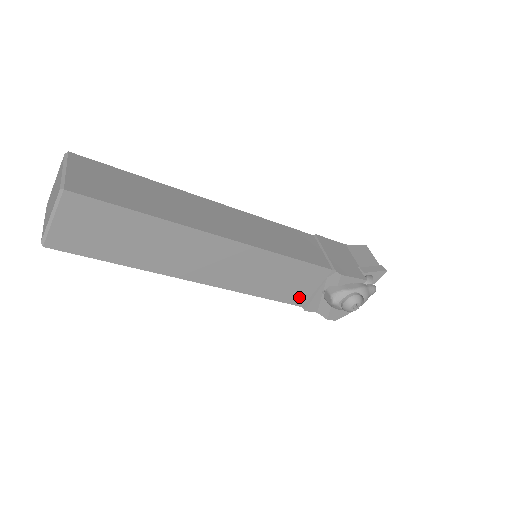
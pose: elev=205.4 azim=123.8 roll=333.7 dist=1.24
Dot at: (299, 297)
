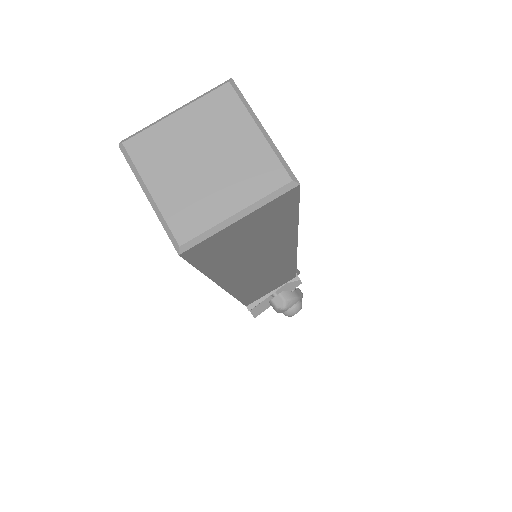
Dot at: (255, 299)
